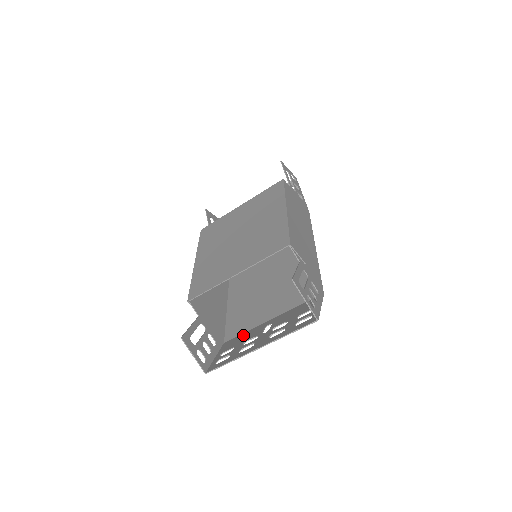
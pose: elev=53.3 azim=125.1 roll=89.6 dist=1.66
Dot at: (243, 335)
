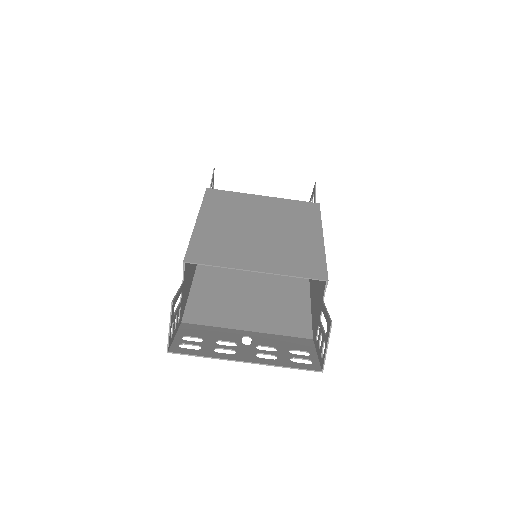
Dot at: (211, 329)
